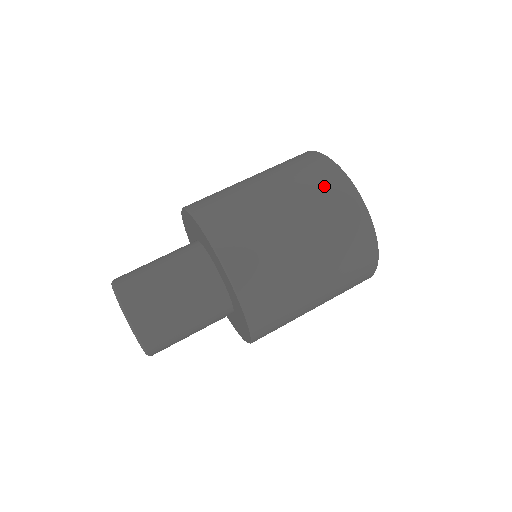
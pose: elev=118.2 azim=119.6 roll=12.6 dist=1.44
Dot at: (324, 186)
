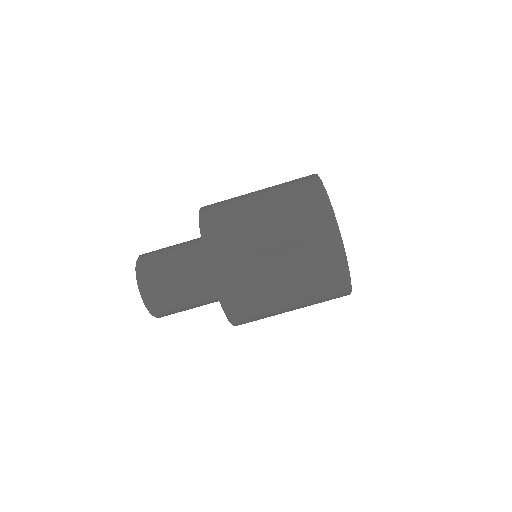
Dot at: (304, 199)
